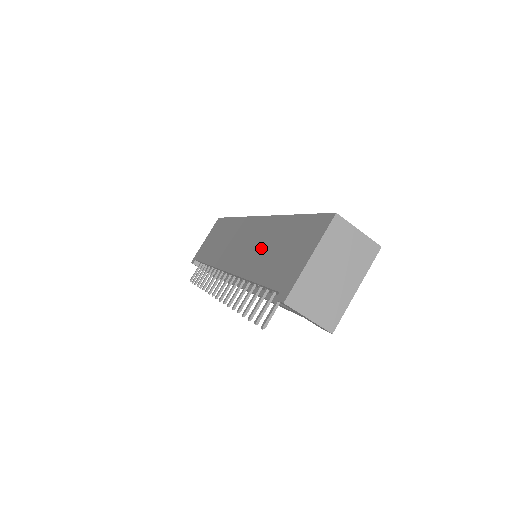
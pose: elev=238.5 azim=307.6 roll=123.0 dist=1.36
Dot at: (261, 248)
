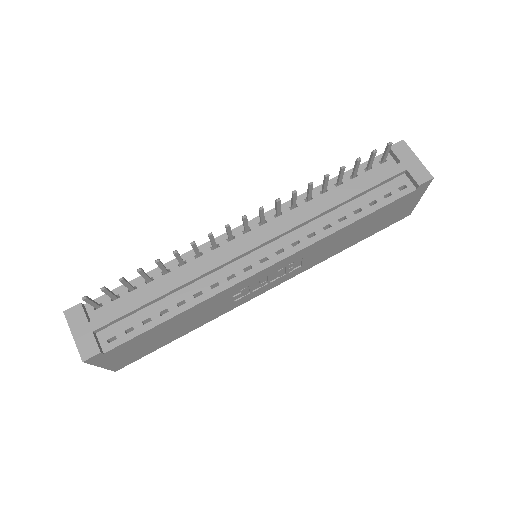
Dot at: occluded
